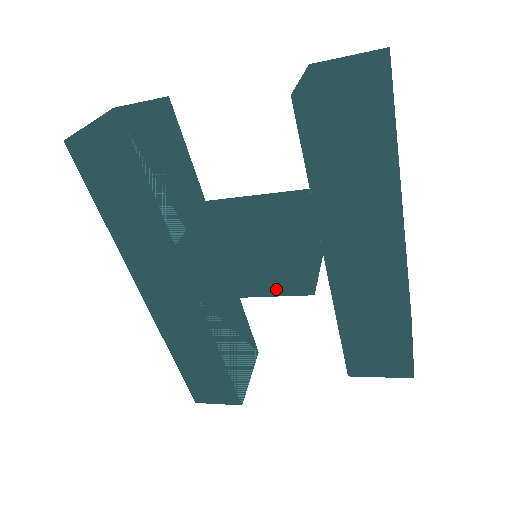
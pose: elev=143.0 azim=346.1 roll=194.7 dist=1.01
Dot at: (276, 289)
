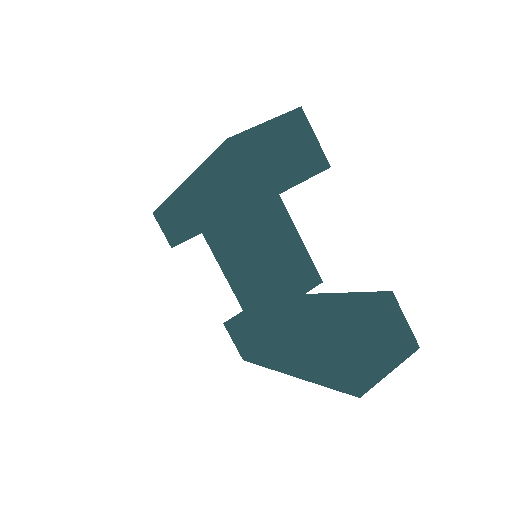
Dot at: (236, 292)
